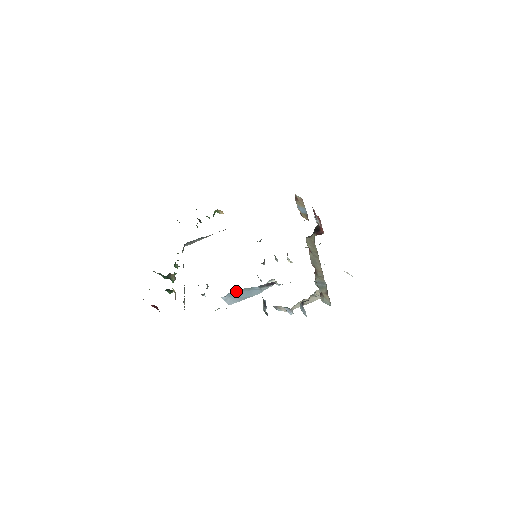
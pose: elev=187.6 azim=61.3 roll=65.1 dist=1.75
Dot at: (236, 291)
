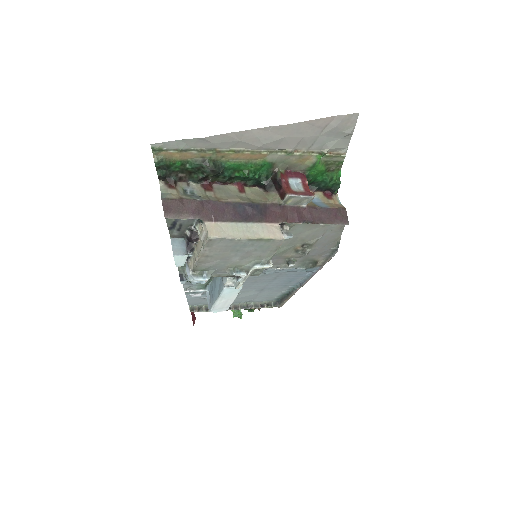
Dot at: (213, 282)
